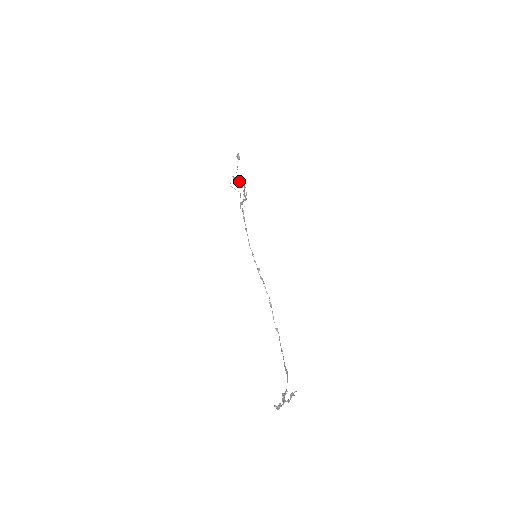
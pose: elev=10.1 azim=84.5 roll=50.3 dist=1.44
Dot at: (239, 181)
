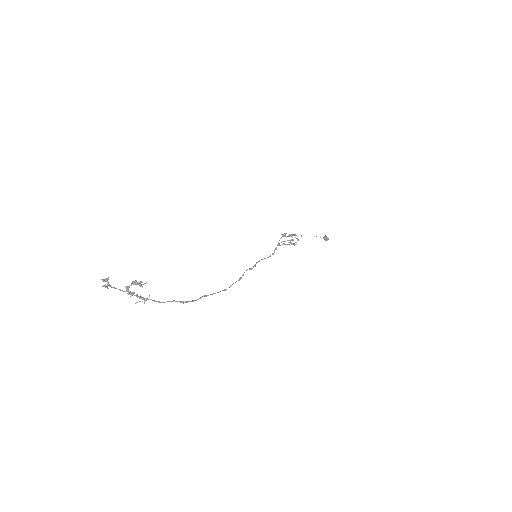
Dot at: (293, 234)
